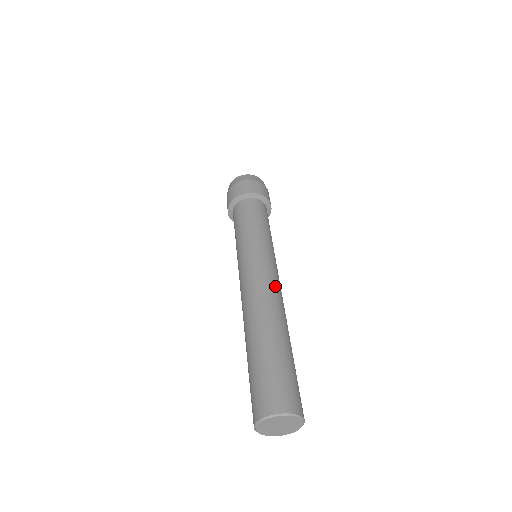
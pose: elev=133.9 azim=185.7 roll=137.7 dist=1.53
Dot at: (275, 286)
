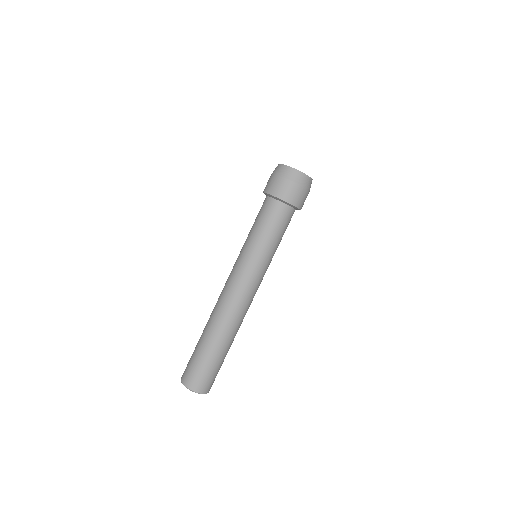
Dot at: (236, 299)
